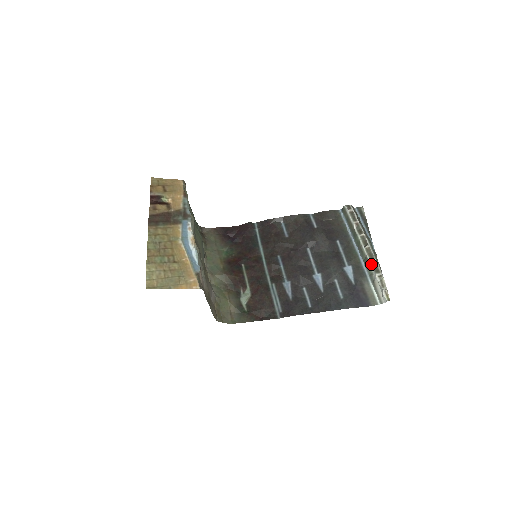
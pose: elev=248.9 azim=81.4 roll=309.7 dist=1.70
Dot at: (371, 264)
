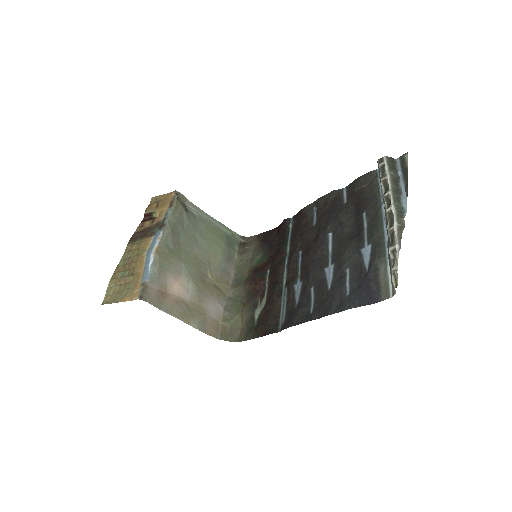
Dot at: (389, 235)
